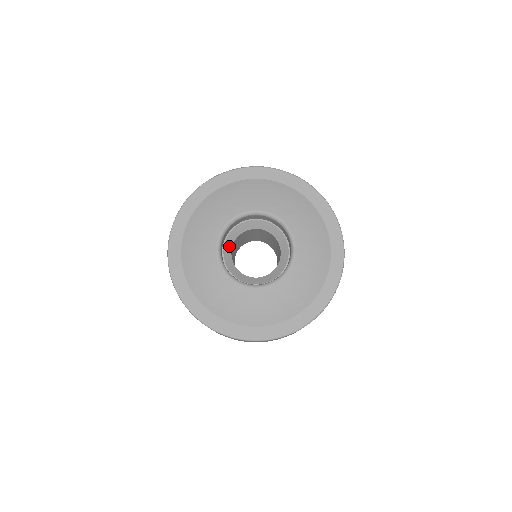
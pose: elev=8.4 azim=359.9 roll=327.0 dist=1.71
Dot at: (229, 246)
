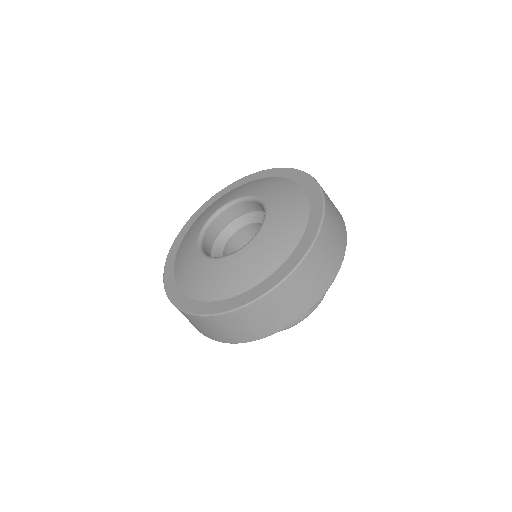
Dot at: occluded
